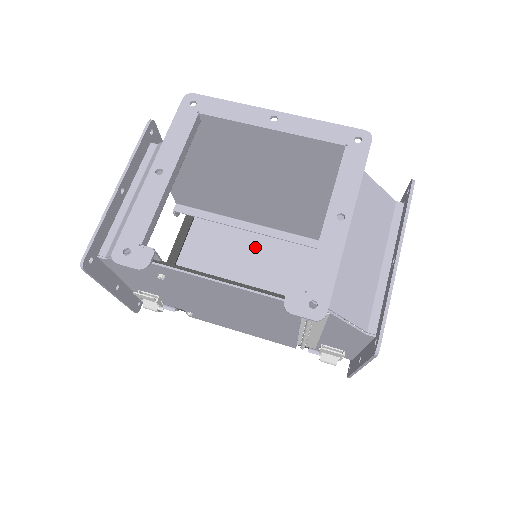
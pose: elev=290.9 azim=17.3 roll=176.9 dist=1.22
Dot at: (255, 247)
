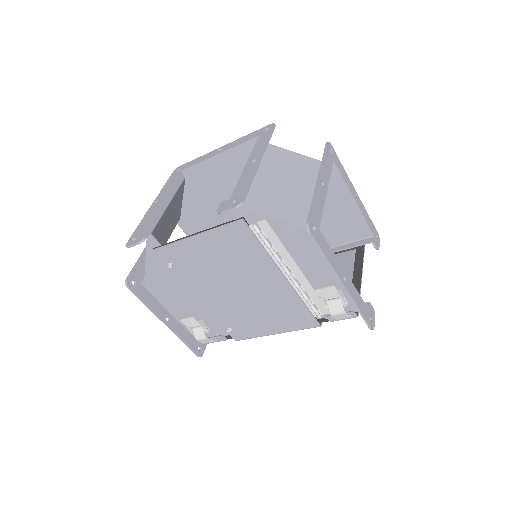
Dot at: occluded
